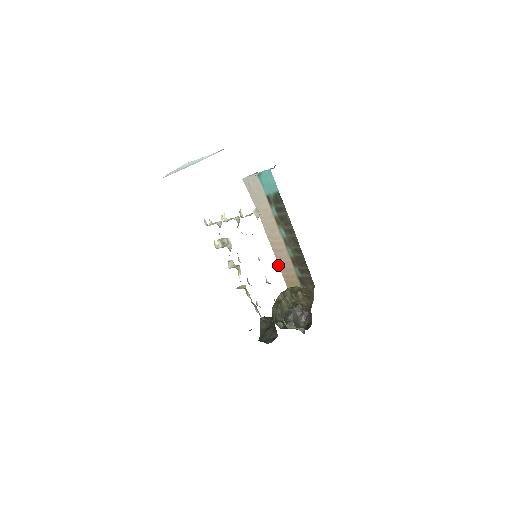
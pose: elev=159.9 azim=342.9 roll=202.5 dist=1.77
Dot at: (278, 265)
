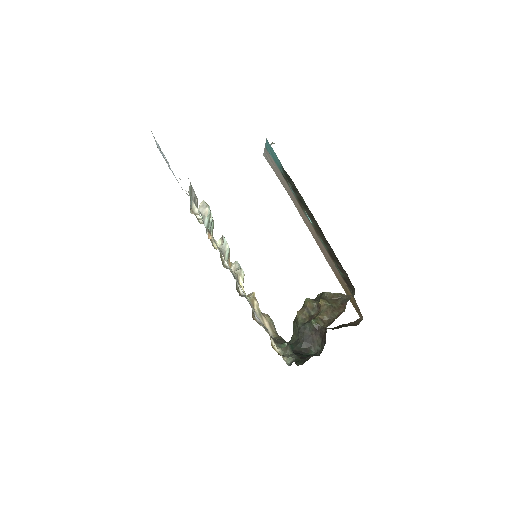
Dot at: (326, 259)
